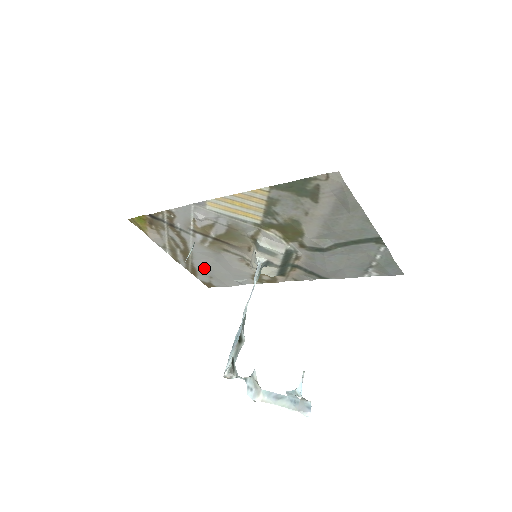
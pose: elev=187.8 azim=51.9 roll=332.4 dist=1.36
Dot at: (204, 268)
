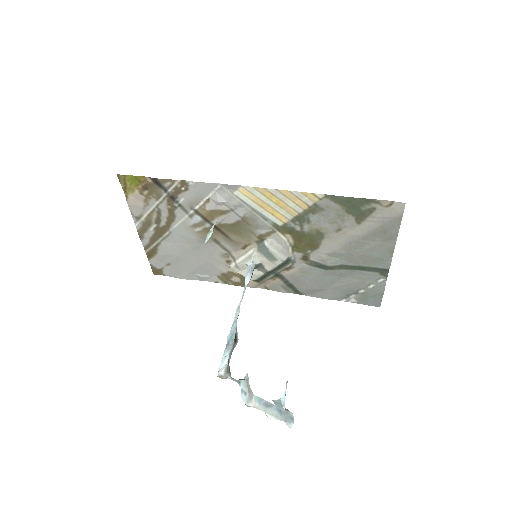
Dot at: (170, 253)
